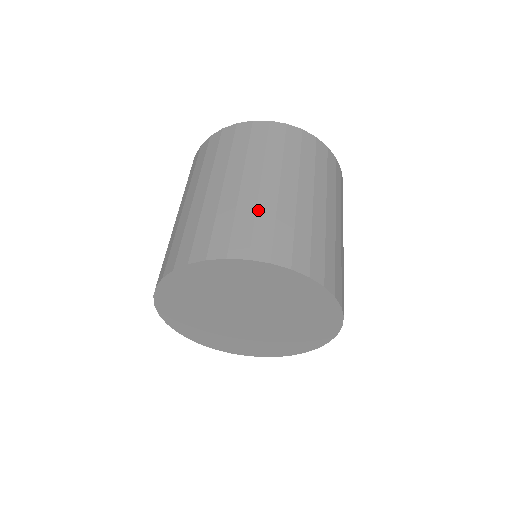
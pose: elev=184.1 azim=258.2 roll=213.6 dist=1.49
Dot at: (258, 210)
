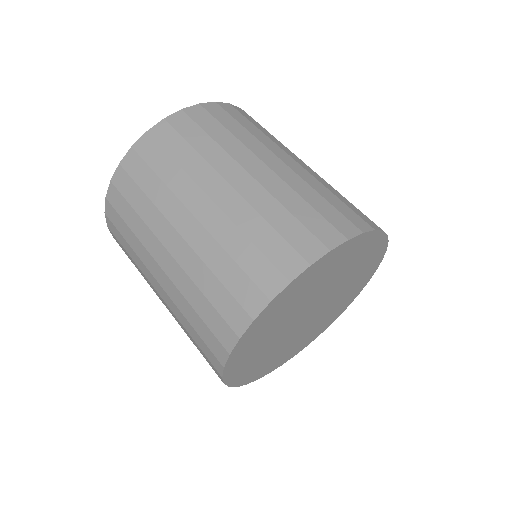
Dot at: (326, 186)
